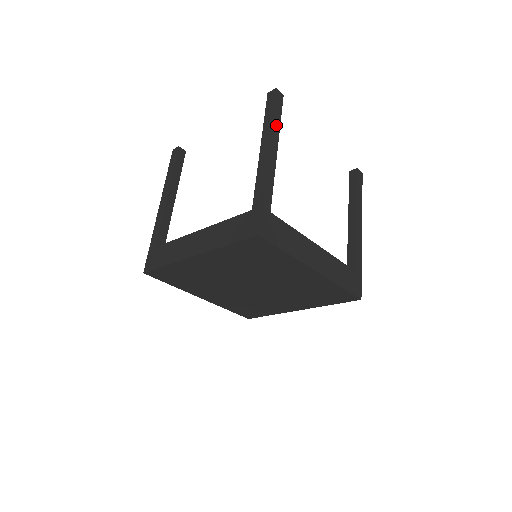
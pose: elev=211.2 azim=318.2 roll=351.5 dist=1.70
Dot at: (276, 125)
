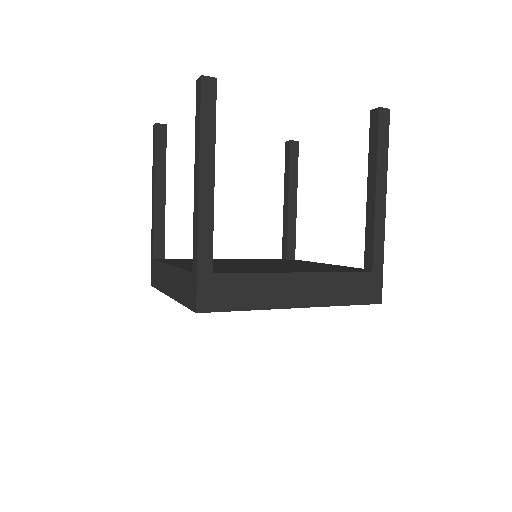
Dot at: (208, 139)
